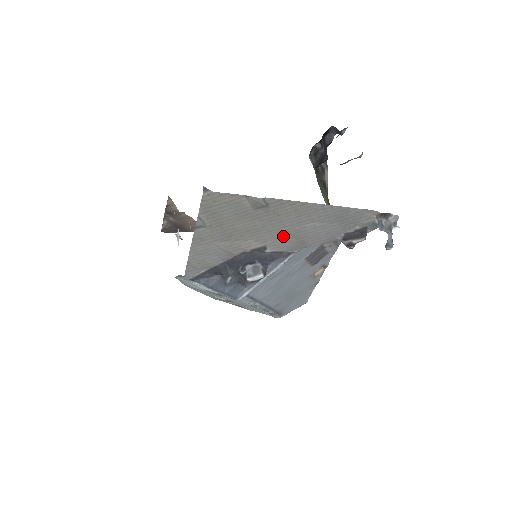
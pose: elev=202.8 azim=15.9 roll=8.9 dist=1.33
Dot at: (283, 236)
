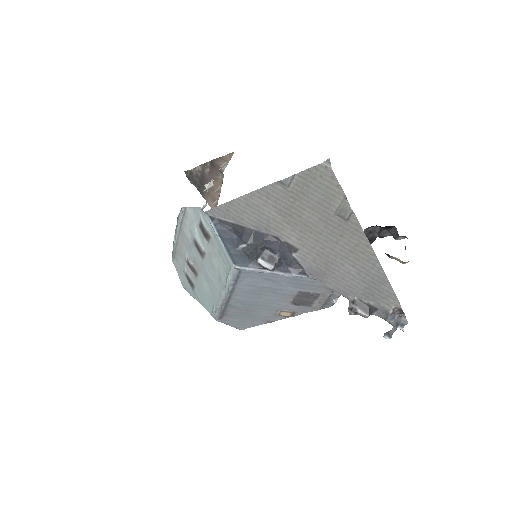
Dot at: (320, 255)
